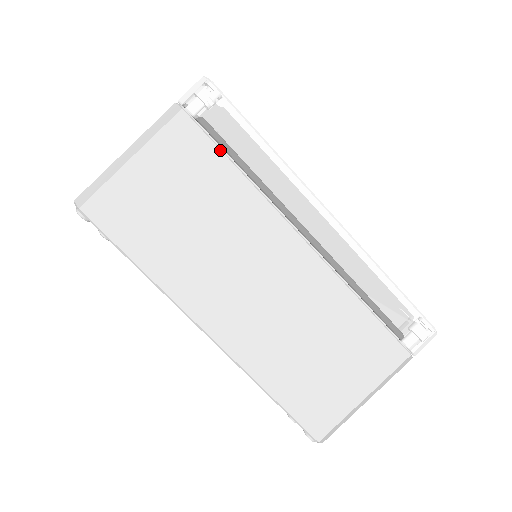
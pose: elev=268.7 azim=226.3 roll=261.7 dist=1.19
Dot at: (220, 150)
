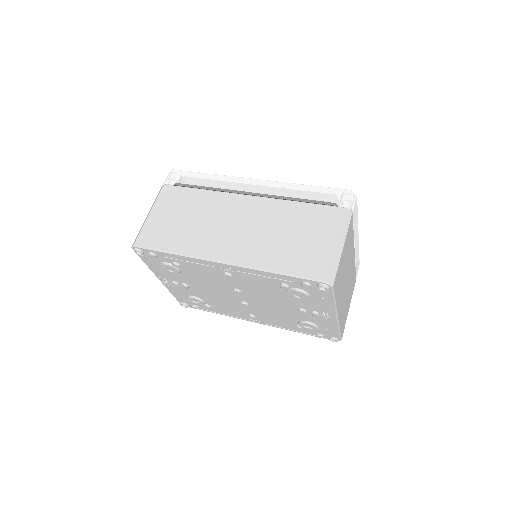
Dot at: (188, 188)
